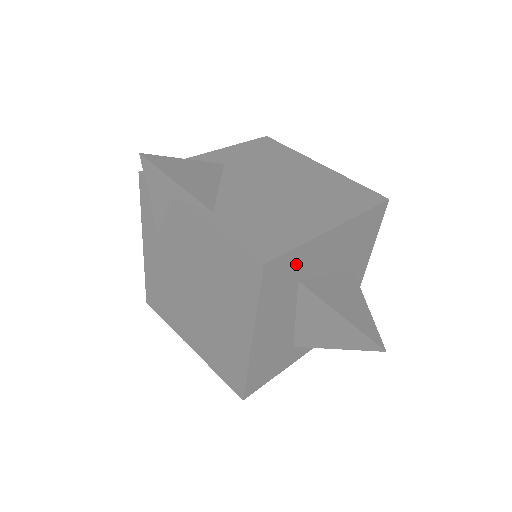
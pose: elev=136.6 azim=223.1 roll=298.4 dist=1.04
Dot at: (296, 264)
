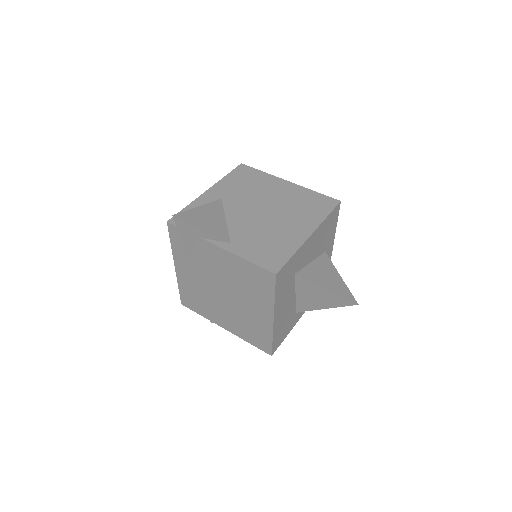
Dot at: (292, 265)
